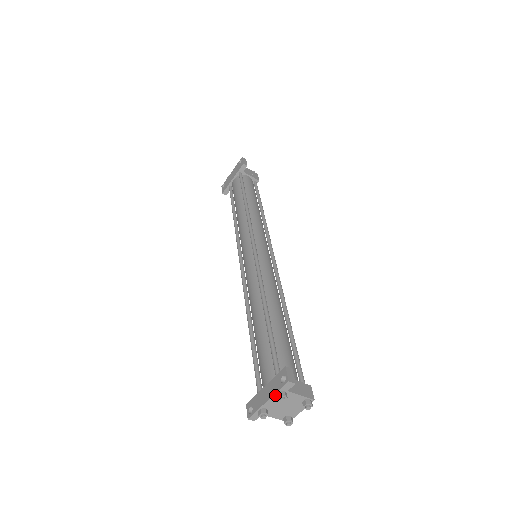
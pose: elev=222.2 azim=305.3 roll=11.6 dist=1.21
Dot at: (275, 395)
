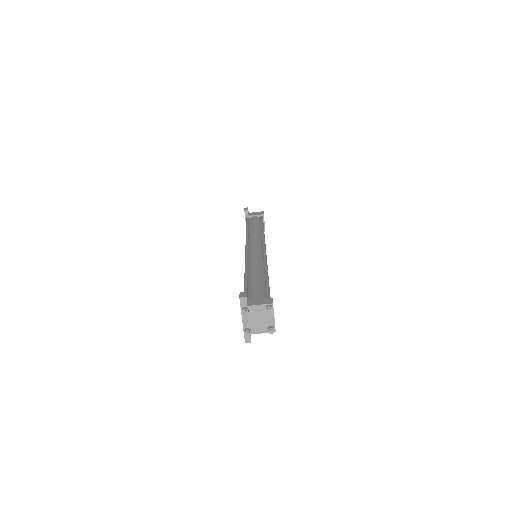
Dot at: (242, 314)
